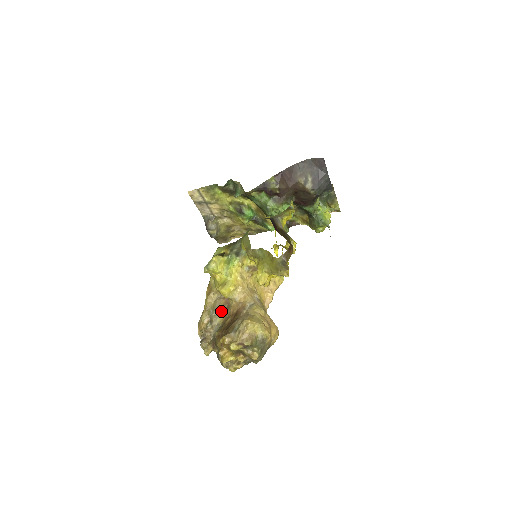
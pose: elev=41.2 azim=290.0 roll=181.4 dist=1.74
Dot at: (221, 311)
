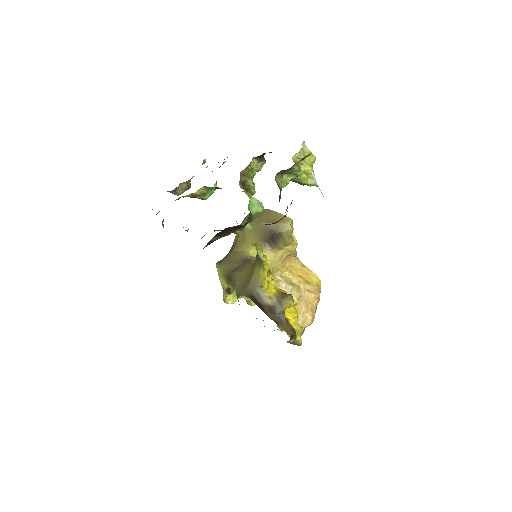
Dot at: occluded
